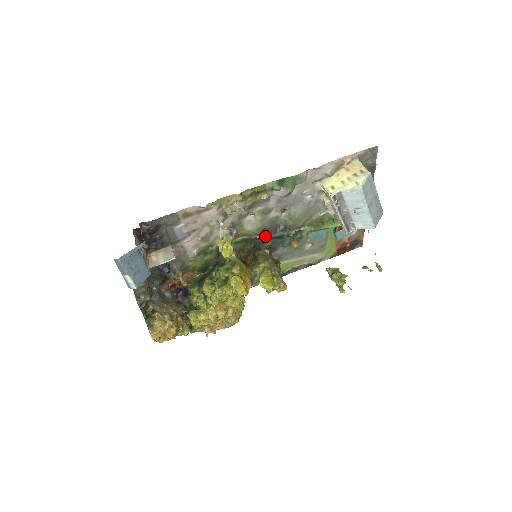
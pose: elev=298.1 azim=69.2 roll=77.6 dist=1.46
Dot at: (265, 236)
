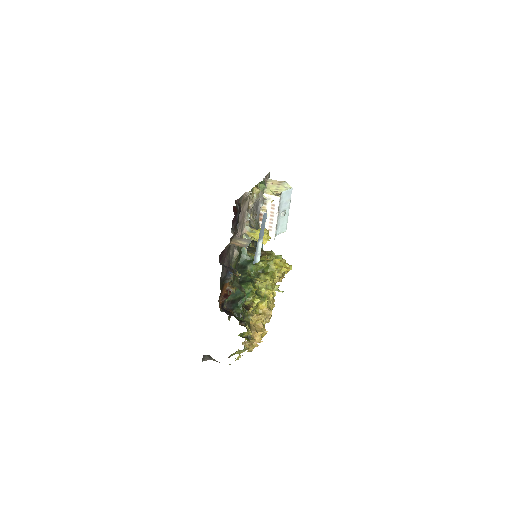
Dot at: occluded
